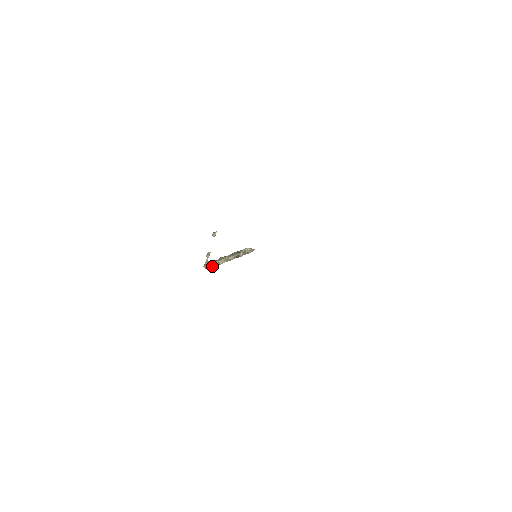
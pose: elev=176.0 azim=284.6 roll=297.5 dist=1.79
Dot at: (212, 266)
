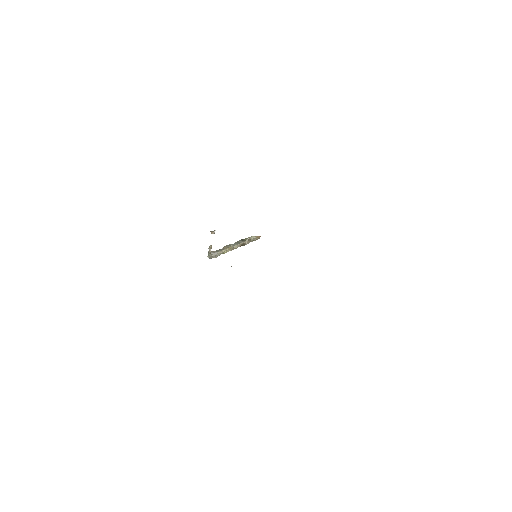
Dot at: (216, 255)
